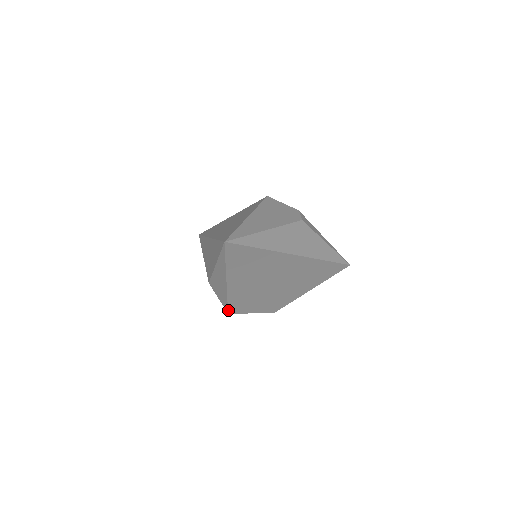
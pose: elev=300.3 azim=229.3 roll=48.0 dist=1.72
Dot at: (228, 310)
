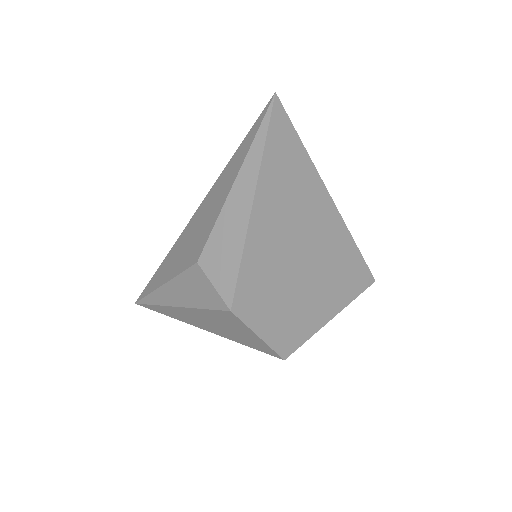
Dot at: (233, 299)
